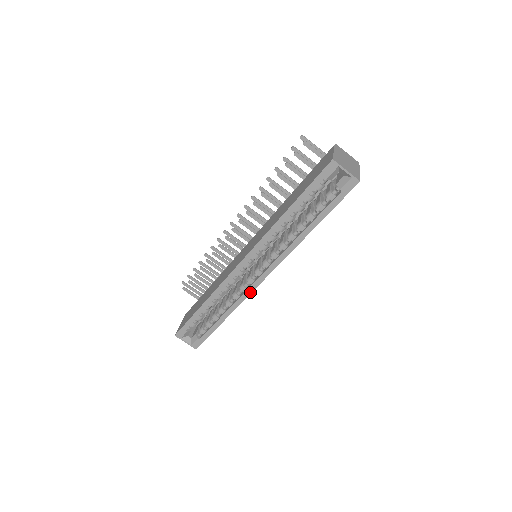
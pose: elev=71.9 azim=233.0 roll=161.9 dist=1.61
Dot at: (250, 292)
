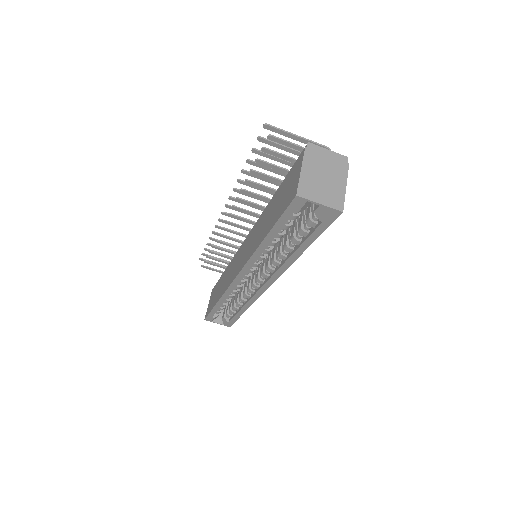
Dot at: (259, 296)
